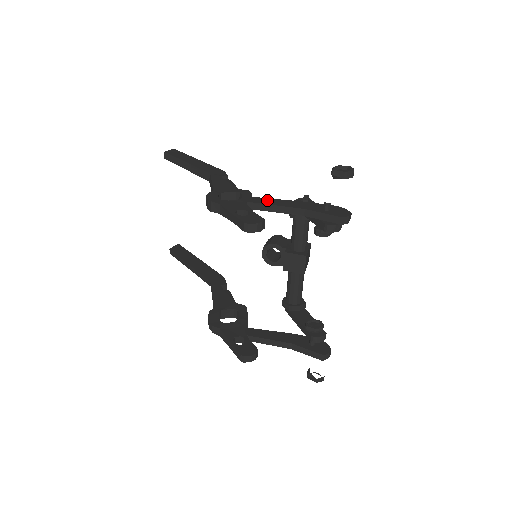
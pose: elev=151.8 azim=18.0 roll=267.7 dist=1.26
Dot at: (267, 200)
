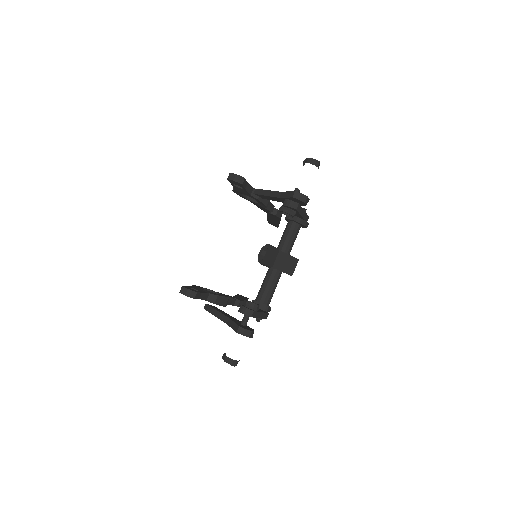
Dot at: occluded
